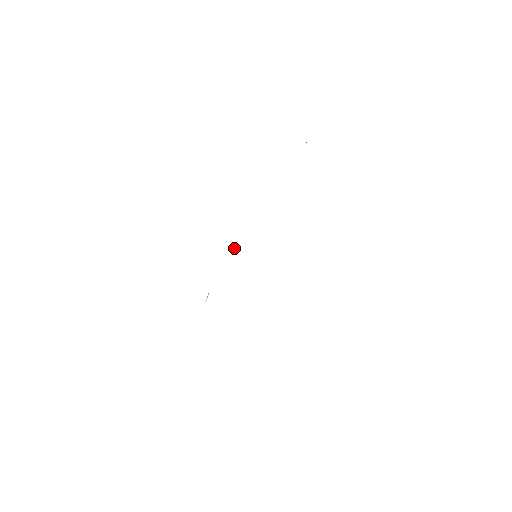
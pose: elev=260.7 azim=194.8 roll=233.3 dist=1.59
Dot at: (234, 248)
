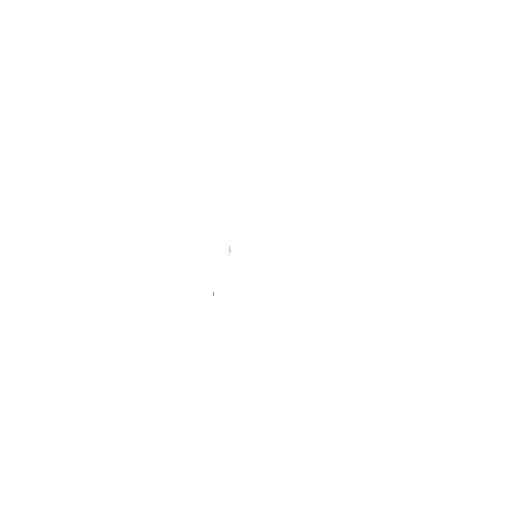
Dot at: (229, 249)
